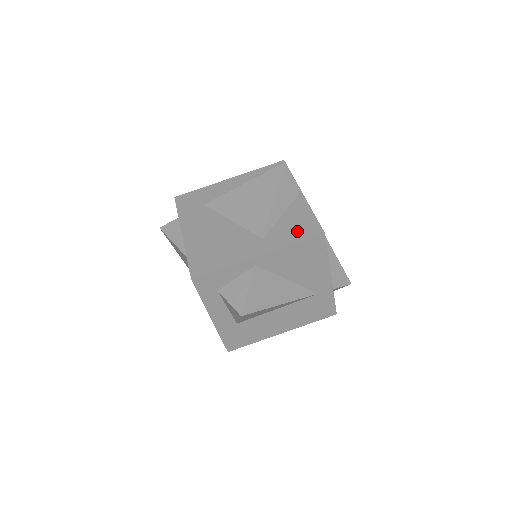
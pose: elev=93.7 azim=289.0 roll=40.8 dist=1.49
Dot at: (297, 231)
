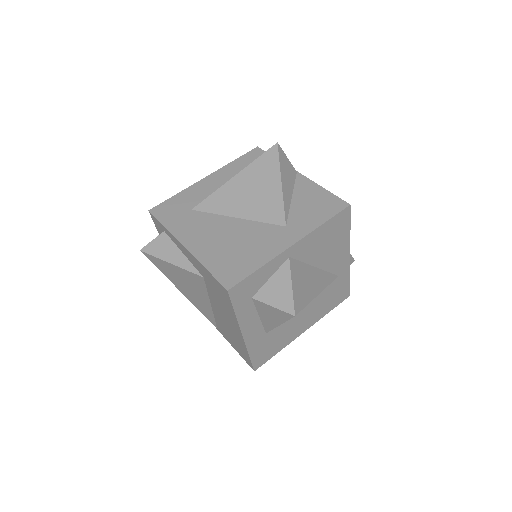
Dot at: (319, 210)
